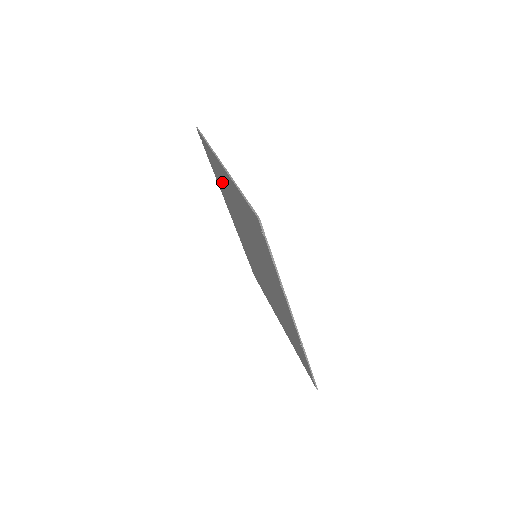
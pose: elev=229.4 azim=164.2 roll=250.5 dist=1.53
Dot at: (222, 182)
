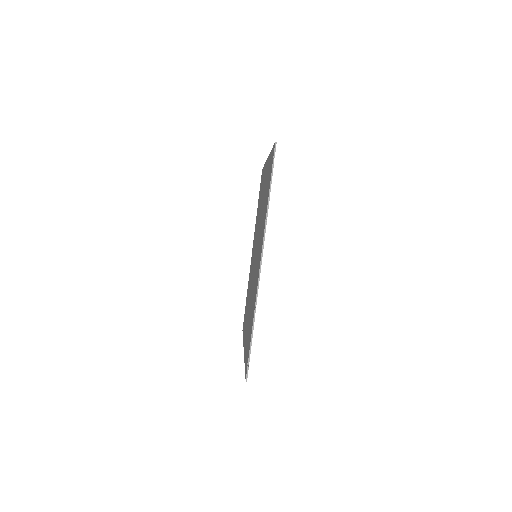
Dot at: (260, 198)
